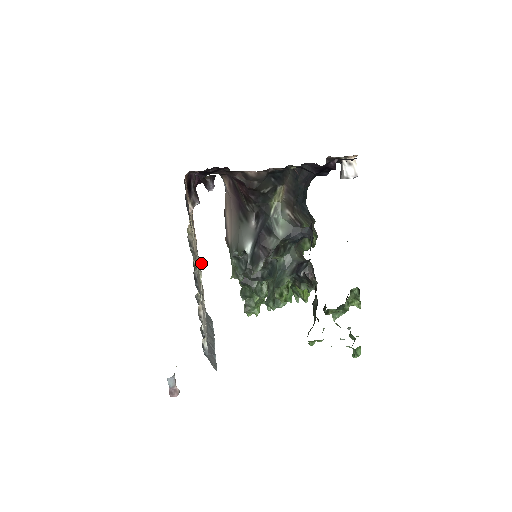
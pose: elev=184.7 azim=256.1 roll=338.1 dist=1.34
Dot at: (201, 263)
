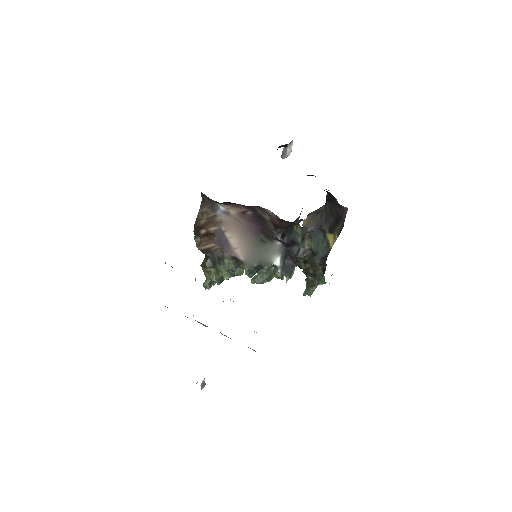
Dot at: occluded
